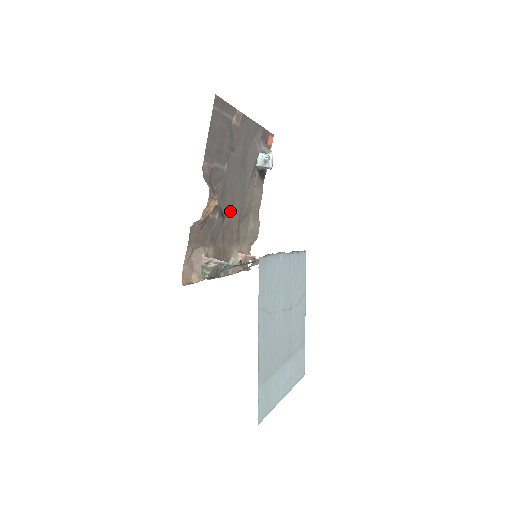
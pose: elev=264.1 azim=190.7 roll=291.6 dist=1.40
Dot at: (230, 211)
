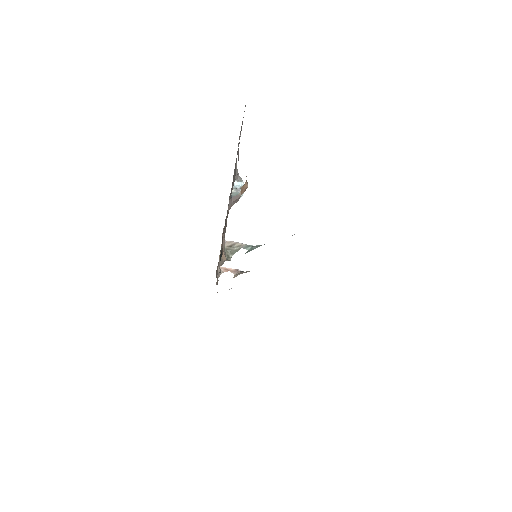
Dot at: (226, 216)
